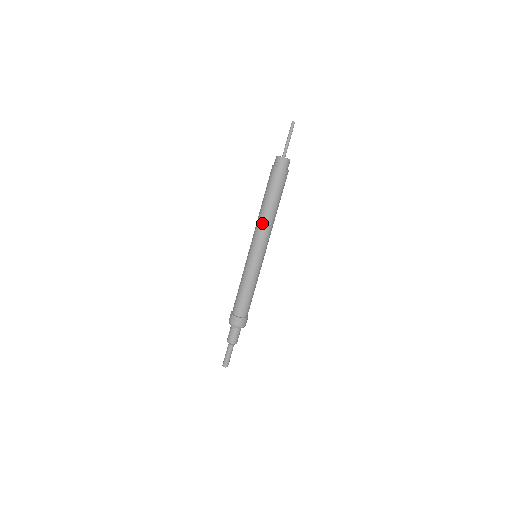
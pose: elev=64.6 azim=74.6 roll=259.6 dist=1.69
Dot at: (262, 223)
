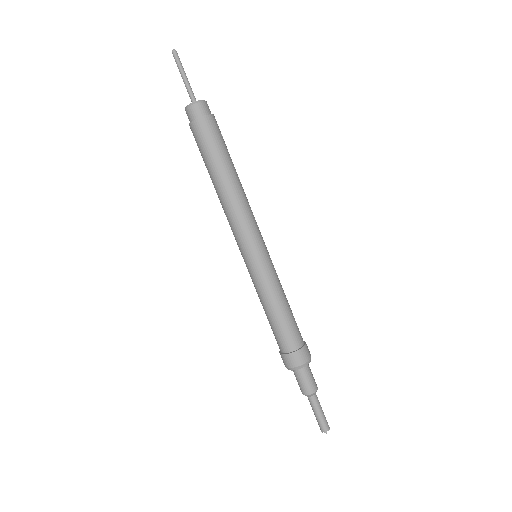
Dot at: (227, 207)
